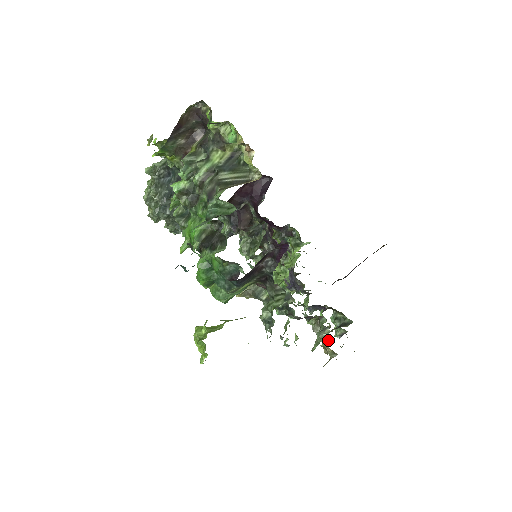
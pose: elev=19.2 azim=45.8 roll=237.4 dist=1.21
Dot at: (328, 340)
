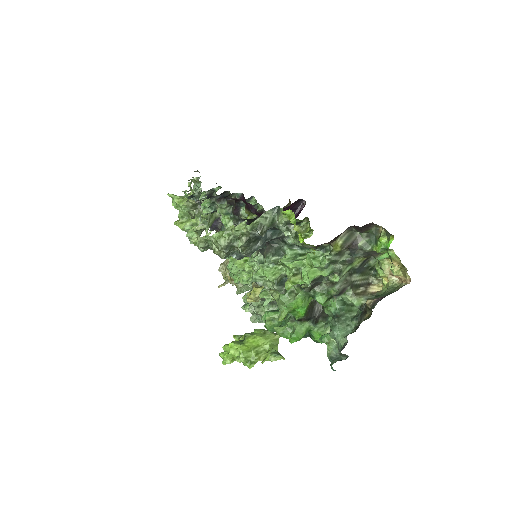
Dot at: occluded
